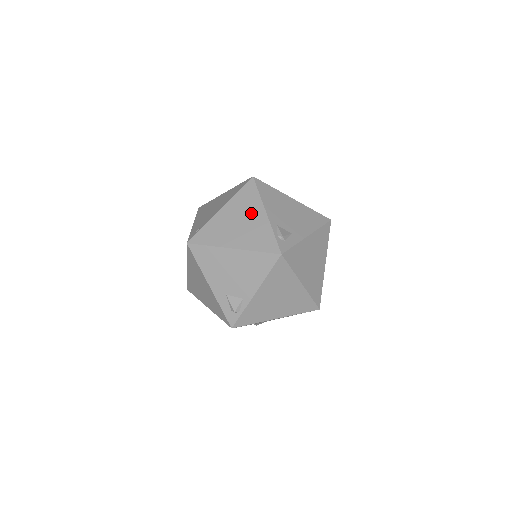
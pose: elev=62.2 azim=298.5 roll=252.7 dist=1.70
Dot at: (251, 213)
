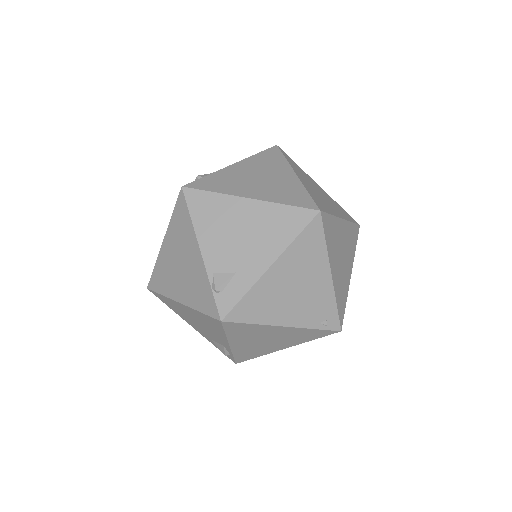
Dot at: occluded
